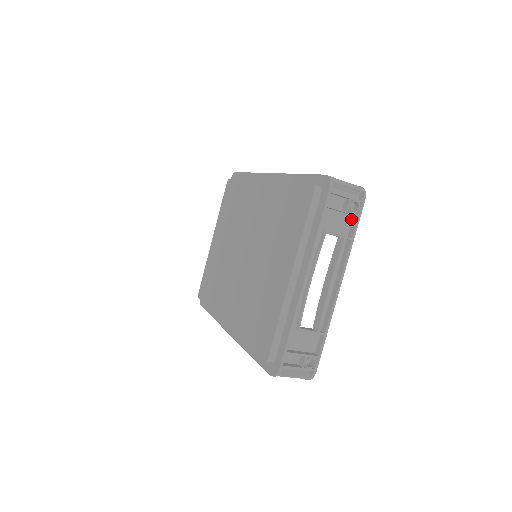
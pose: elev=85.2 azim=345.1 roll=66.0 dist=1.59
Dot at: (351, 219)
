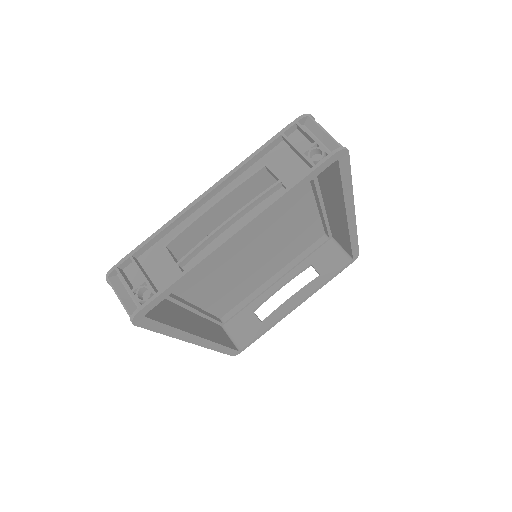
Dot at: occluded
